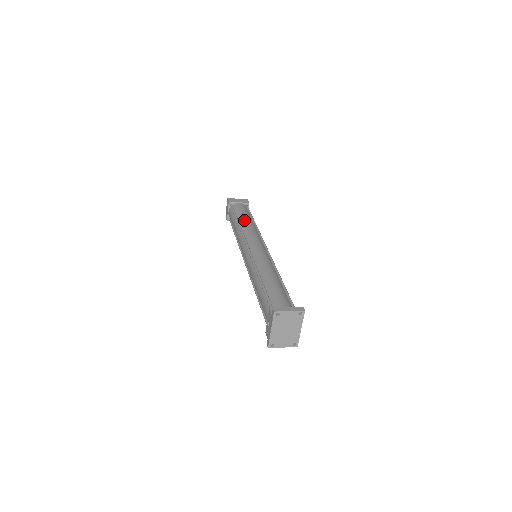
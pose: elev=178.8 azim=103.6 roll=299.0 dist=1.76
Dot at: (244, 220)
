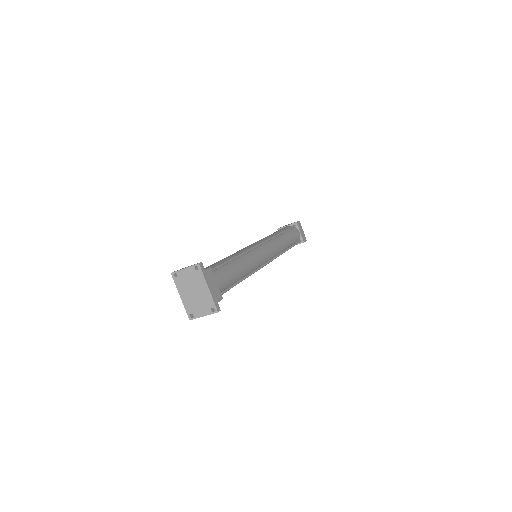
Dot at: occluded
